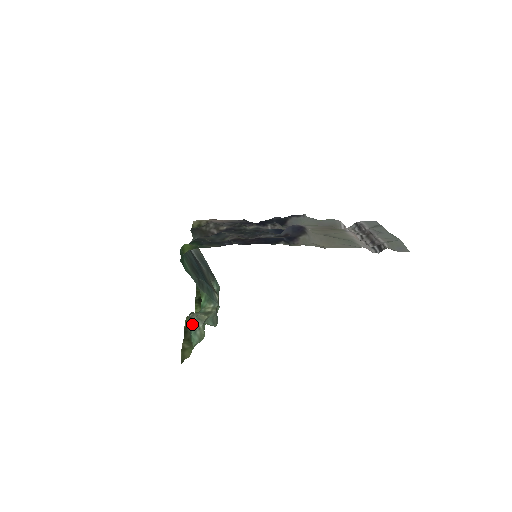
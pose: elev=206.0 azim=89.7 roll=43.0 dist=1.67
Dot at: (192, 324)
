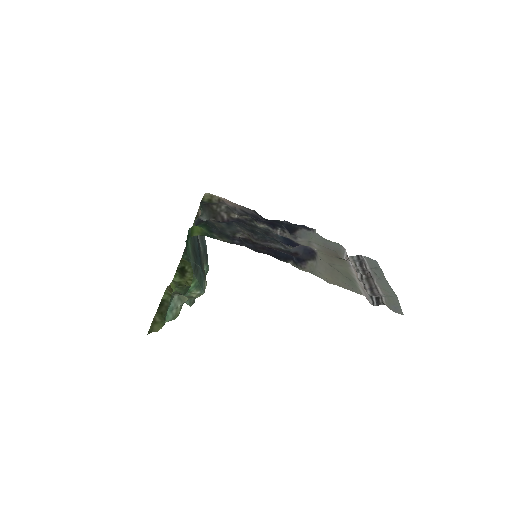
Dot at: (172, 301)
